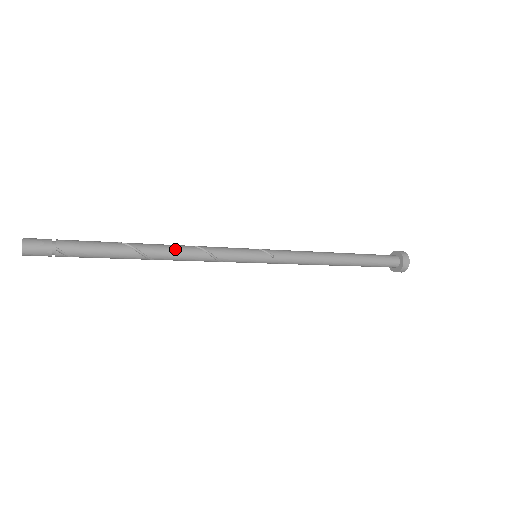
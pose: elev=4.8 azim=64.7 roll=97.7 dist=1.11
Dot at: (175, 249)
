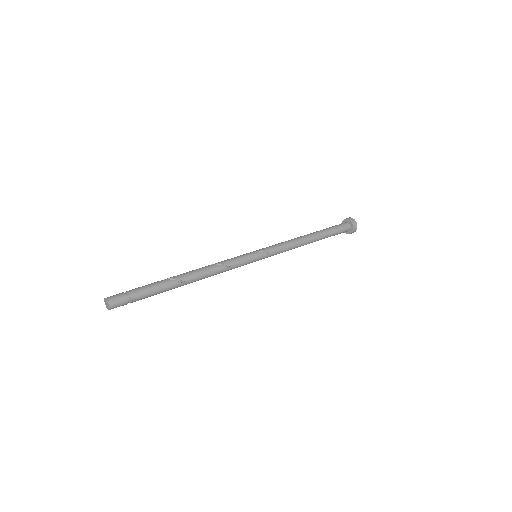
Dot at: (205, 271)
